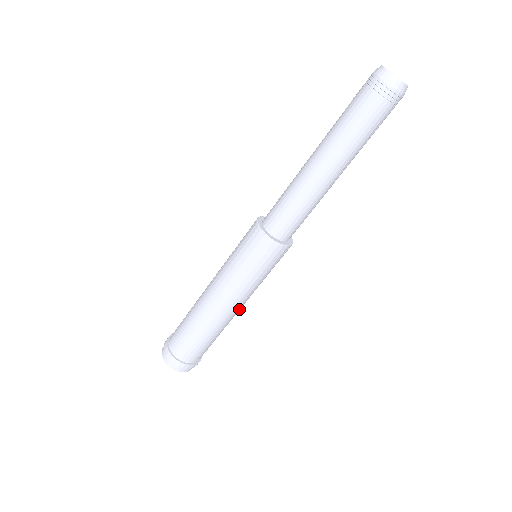
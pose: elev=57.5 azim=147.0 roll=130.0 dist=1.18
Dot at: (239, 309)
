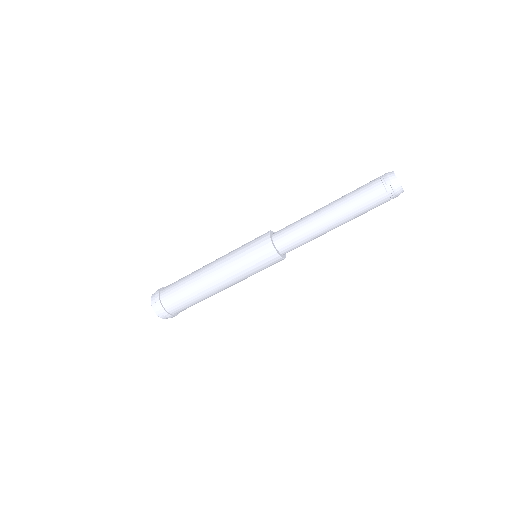
Dot at: occluded
